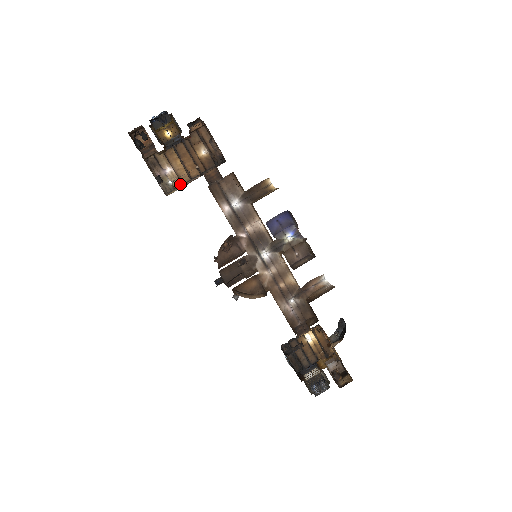
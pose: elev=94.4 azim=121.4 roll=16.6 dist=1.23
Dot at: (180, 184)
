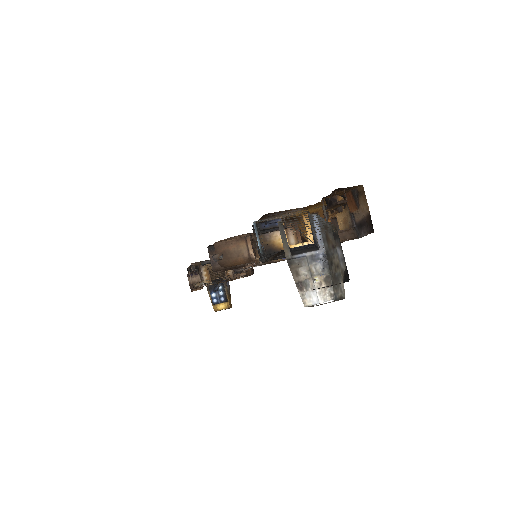
Dot at: occluded
